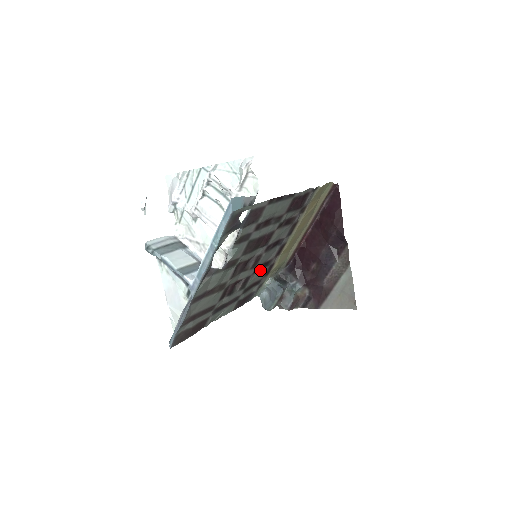
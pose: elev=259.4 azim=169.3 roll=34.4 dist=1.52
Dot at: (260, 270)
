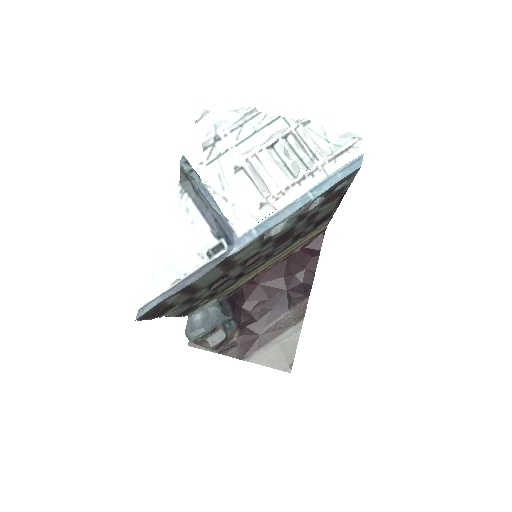
Dot at: (233, 279)
